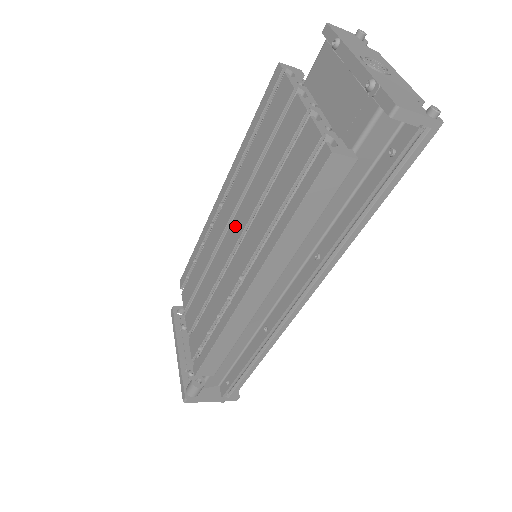
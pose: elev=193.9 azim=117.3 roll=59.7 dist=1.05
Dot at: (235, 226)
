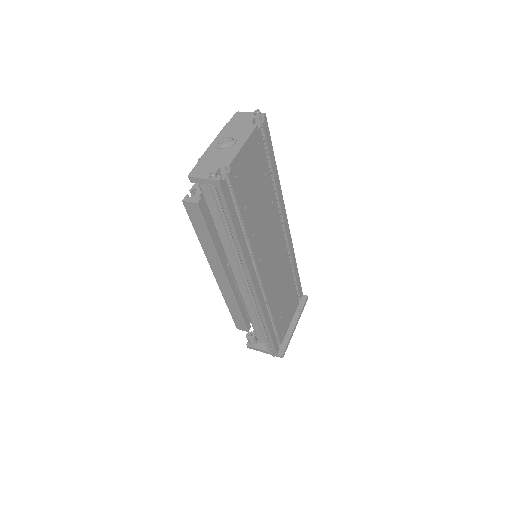
Dot at: occluded
